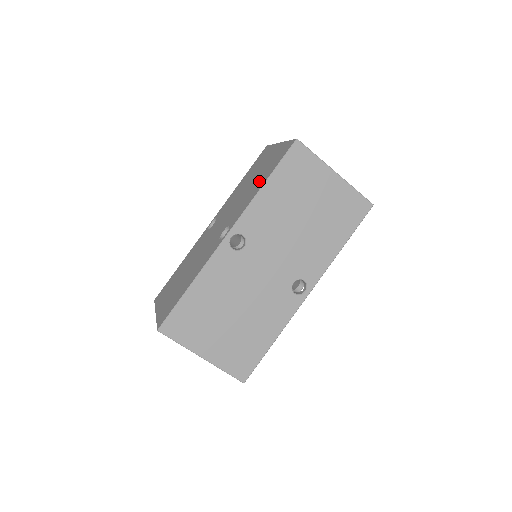
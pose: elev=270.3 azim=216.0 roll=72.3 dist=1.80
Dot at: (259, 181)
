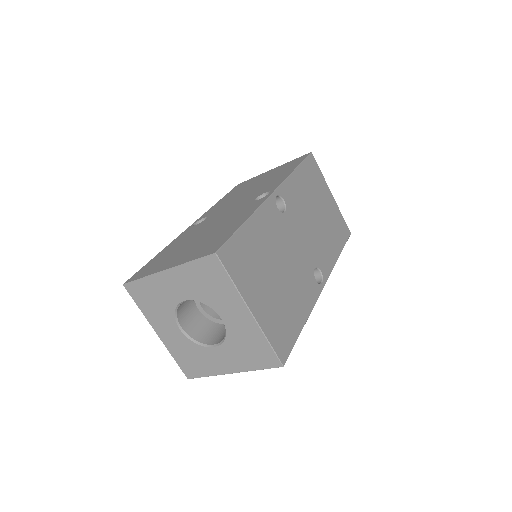
Dot at: occluded
